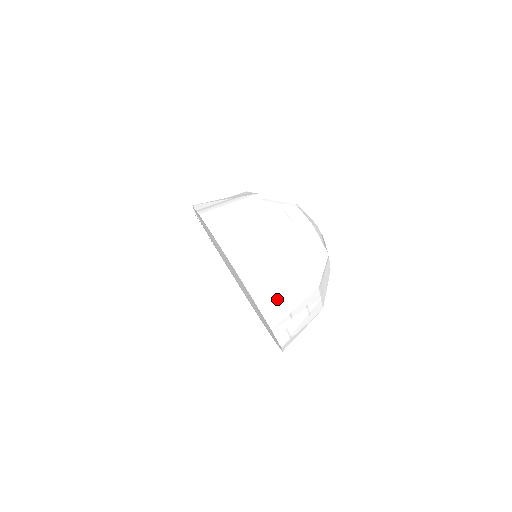
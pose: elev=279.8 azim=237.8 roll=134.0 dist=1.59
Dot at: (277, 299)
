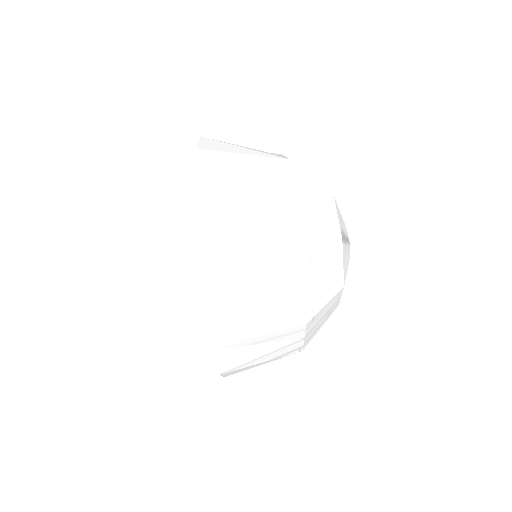
Dot at: (229, 204)
